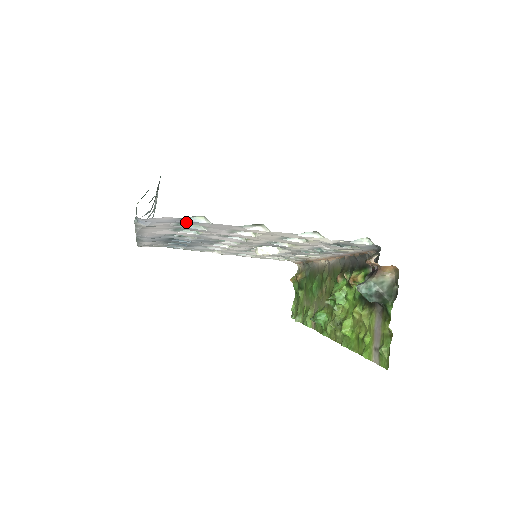
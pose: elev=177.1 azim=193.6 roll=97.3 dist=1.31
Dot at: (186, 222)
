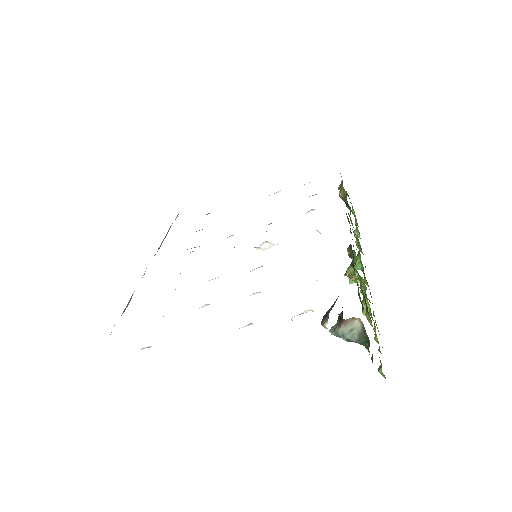
Dot at: occluded
